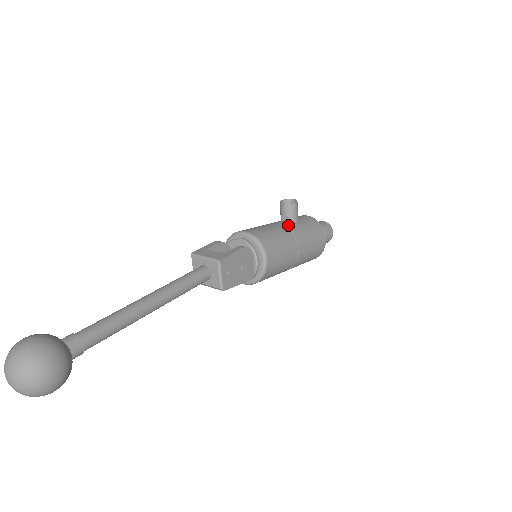
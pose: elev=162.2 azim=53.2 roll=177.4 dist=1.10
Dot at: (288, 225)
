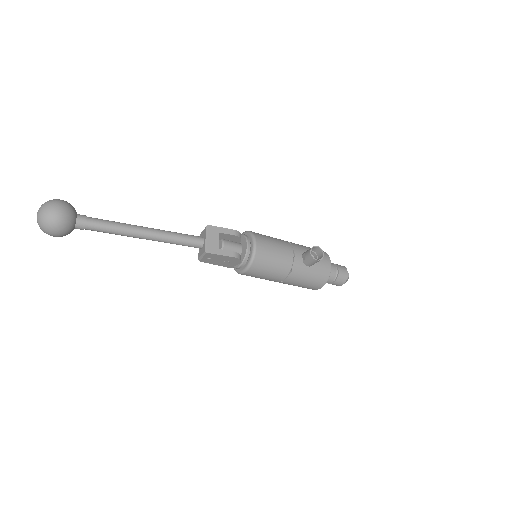
Dot at: (297, 264)
